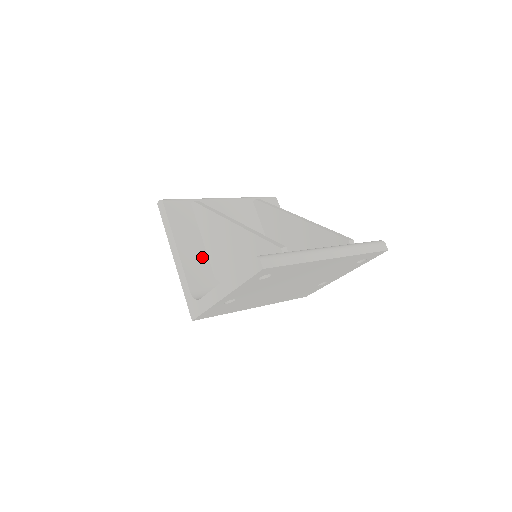
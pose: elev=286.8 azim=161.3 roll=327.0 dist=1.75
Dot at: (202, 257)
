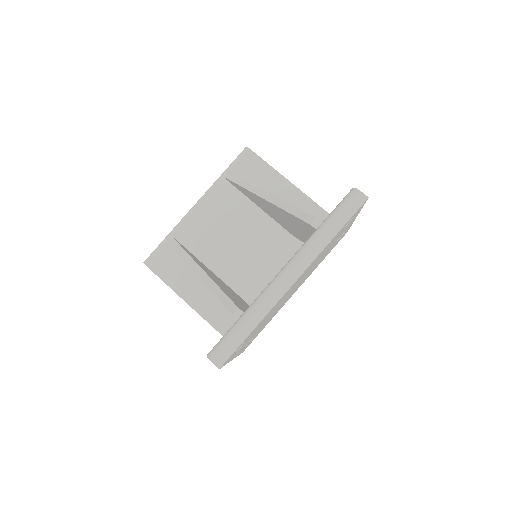
Dot at: occluded
